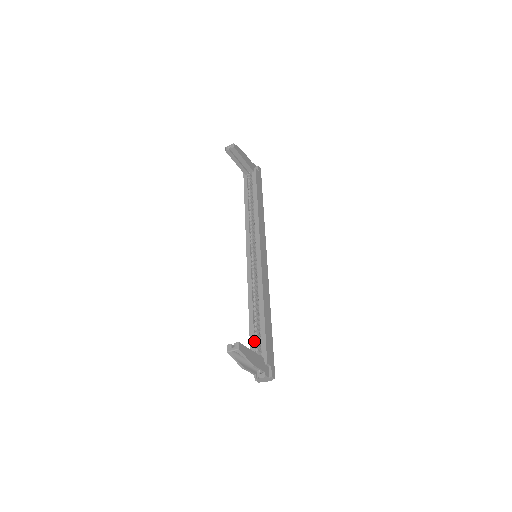
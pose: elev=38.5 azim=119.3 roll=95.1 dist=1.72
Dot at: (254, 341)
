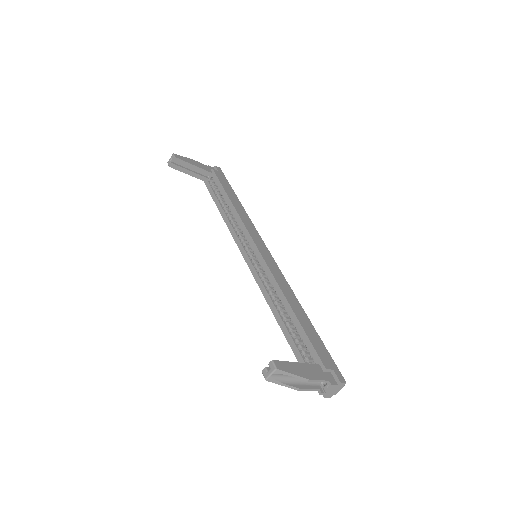
Dot at: (298, 351)
